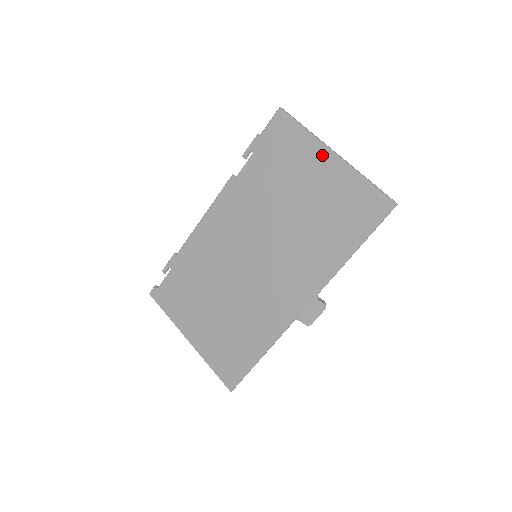
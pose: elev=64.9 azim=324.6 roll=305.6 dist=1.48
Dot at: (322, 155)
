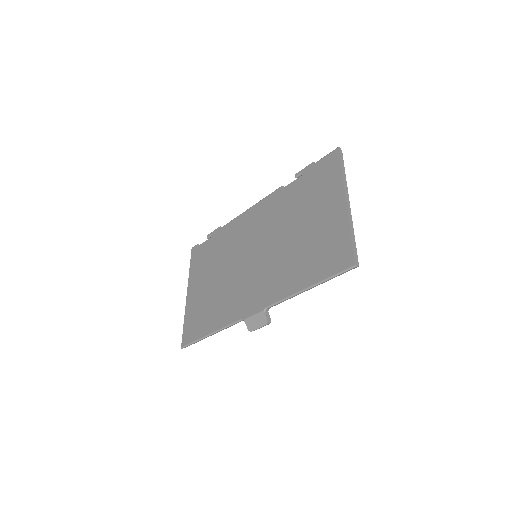
Dot at: (338, 198)
